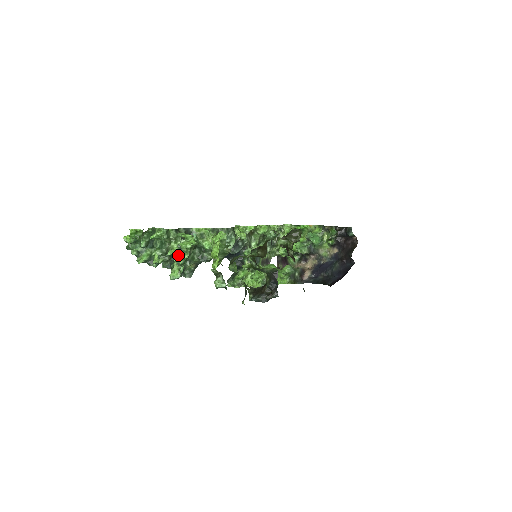
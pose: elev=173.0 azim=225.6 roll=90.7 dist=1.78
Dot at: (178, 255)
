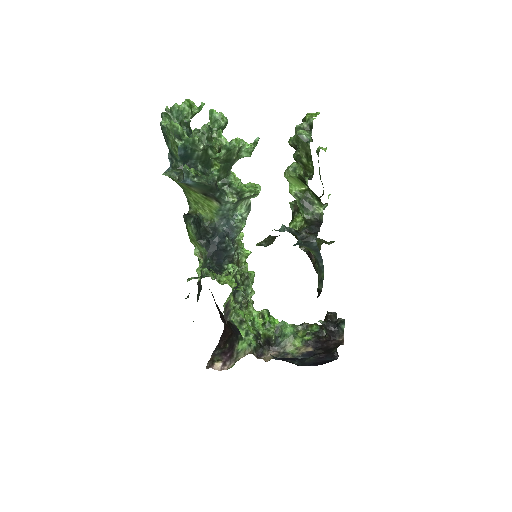
Dot at: (223, 144)
